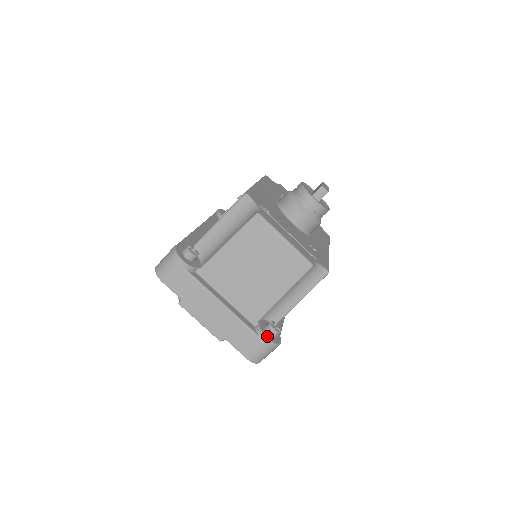
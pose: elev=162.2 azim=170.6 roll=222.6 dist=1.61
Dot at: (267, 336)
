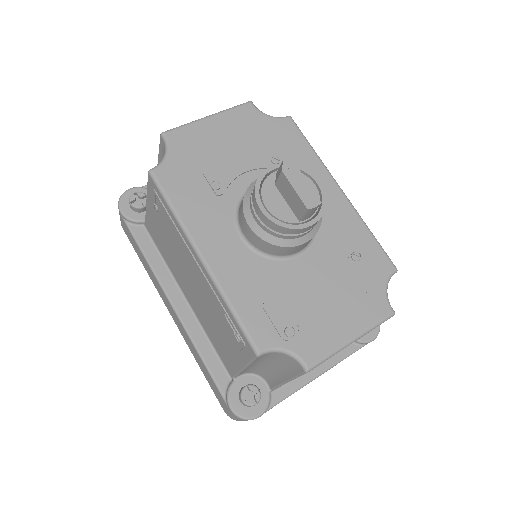
Dot at: (370, 338)
